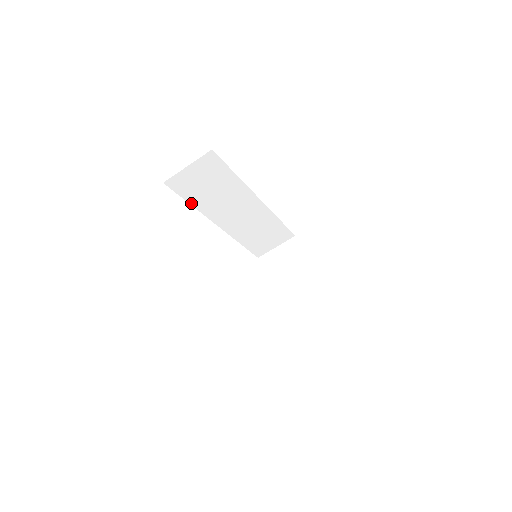
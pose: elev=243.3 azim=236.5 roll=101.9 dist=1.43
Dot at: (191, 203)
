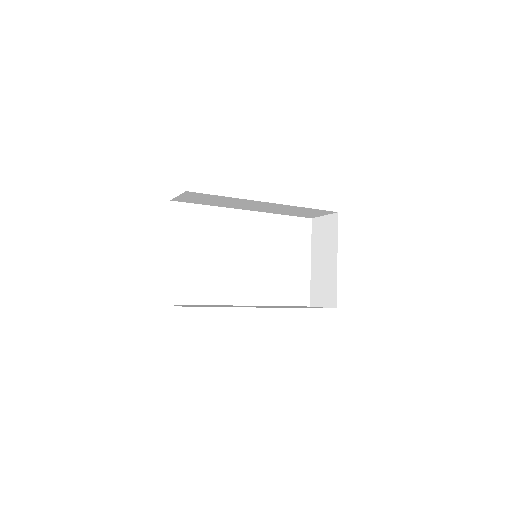
Dot at: (206, 204)
